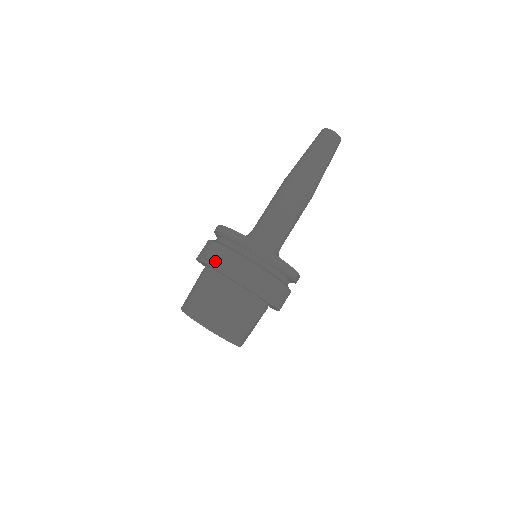
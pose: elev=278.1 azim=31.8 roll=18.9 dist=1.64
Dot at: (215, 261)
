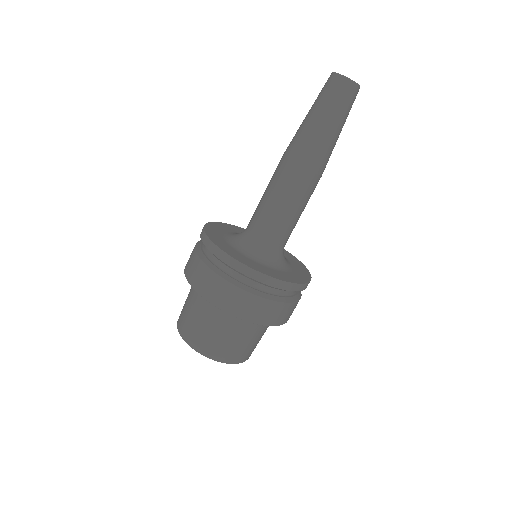
Dot at: (256, 317)
